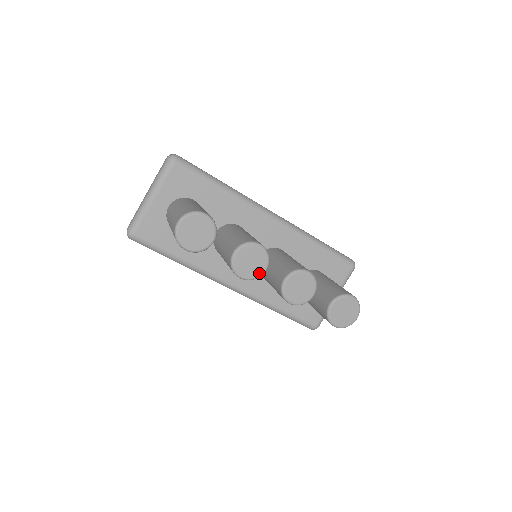
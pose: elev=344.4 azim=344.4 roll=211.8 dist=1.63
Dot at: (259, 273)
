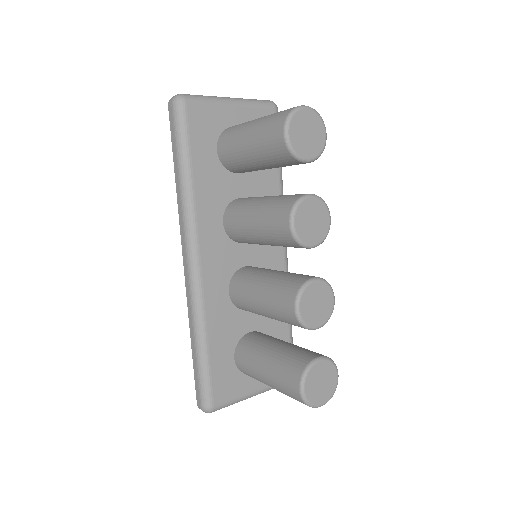
Dot at: (307, 241)
